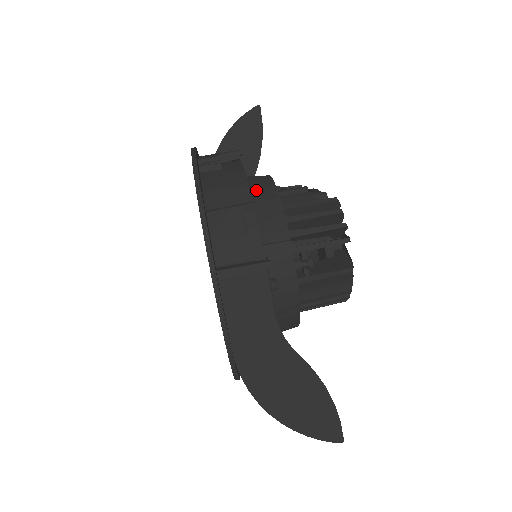
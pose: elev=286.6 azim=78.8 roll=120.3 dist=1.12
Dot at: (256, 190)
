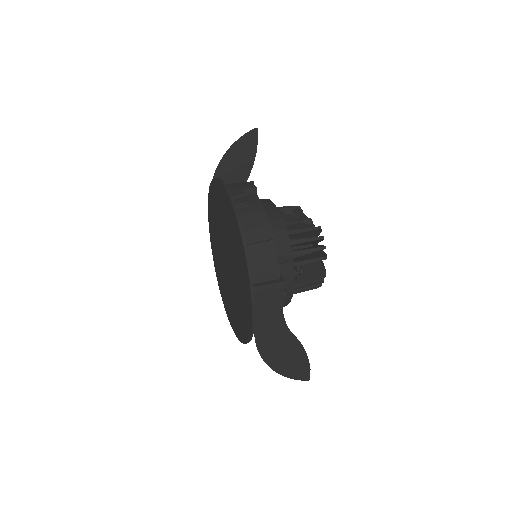
Dot at: (270, 222)
